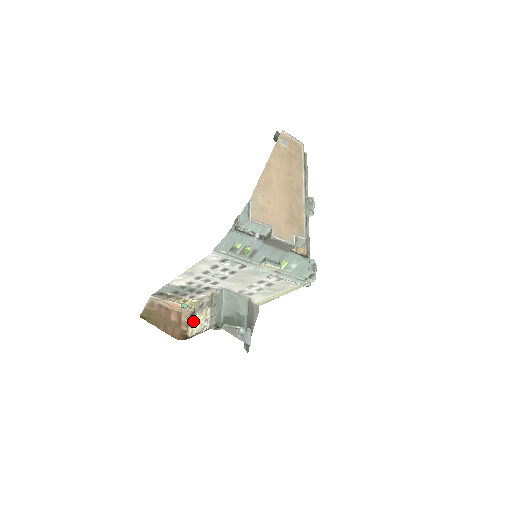
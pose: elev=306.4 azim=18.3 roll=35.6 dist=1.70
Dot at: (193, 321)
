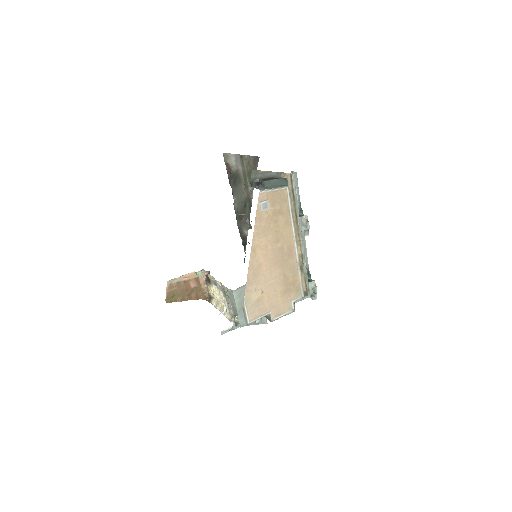
Dot at: (211, 289)
